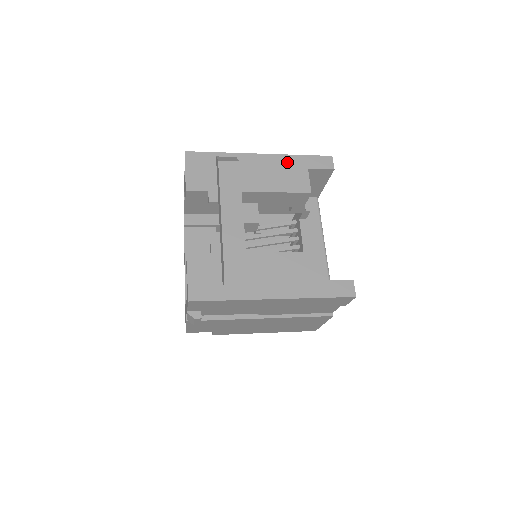
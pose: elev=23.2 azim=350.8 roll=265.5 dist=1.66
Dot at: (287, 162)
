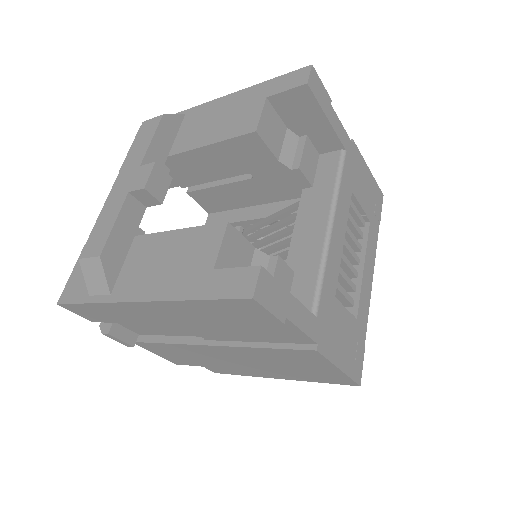
Dot at: (241, 98)
